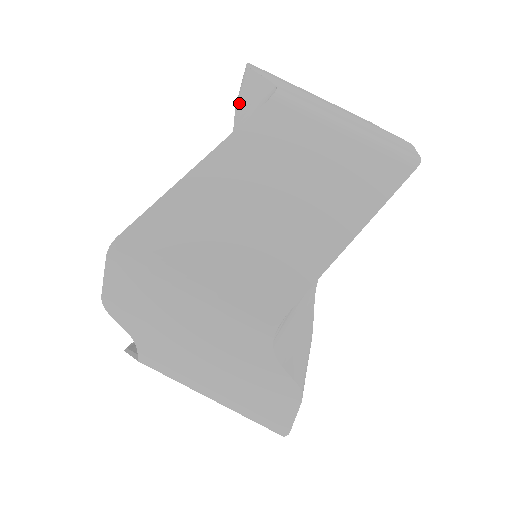
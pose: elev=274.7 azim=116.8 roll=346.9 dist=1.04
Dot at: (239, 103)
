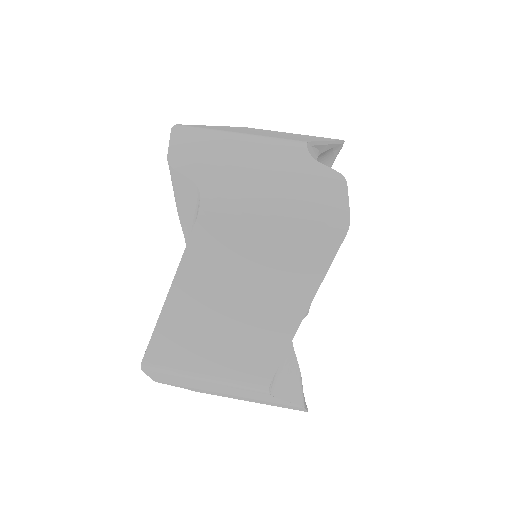
Dot at: (177, 206)
